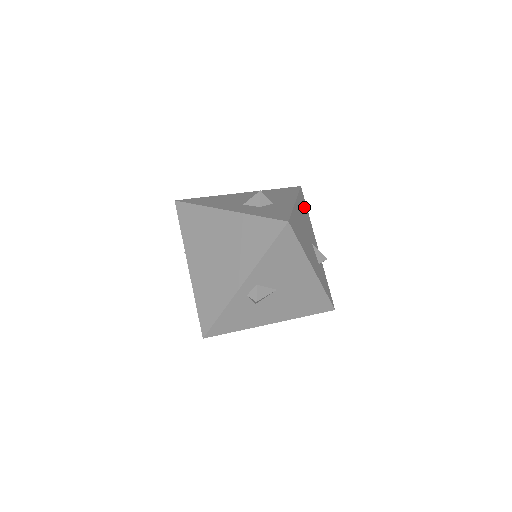
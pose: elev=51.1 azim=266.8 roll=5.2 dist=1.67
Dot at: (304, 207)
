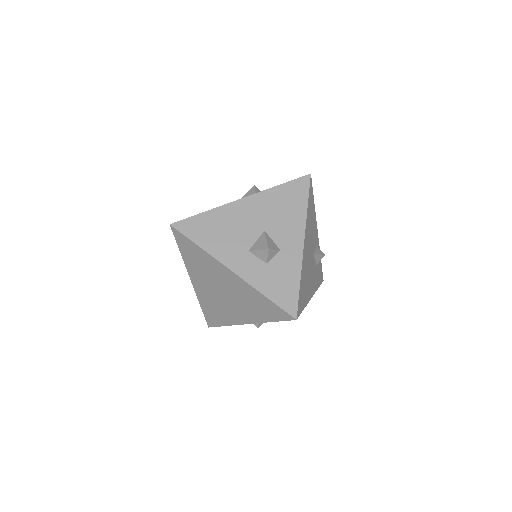
Dot at: (311, 209)
